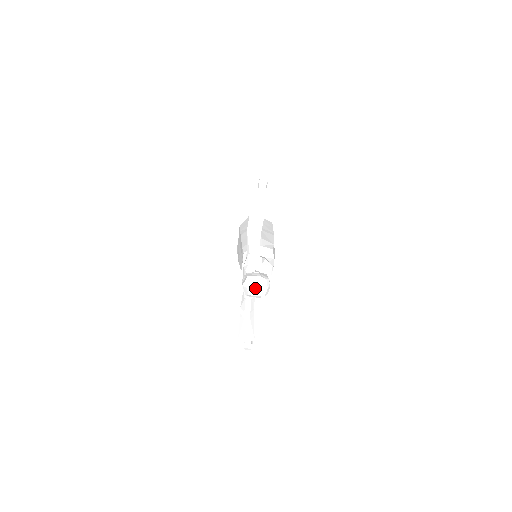
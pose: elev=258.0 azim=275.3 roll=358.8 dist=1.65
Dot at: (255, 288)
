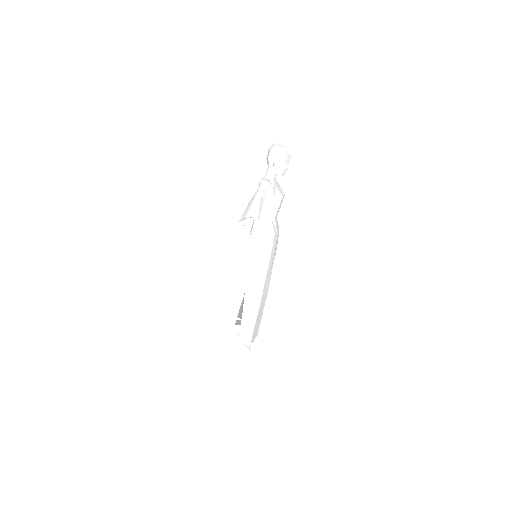
Dot at: (280, 145)
